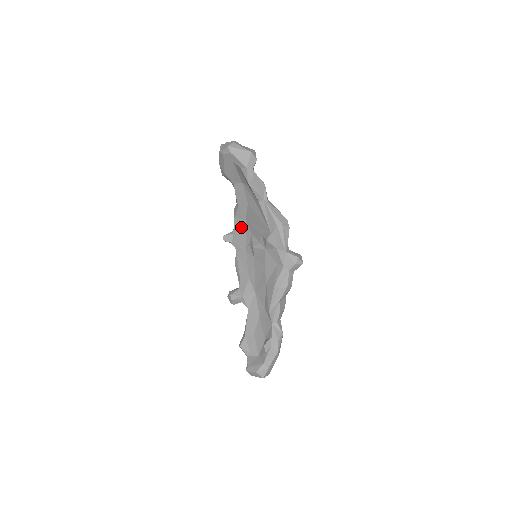
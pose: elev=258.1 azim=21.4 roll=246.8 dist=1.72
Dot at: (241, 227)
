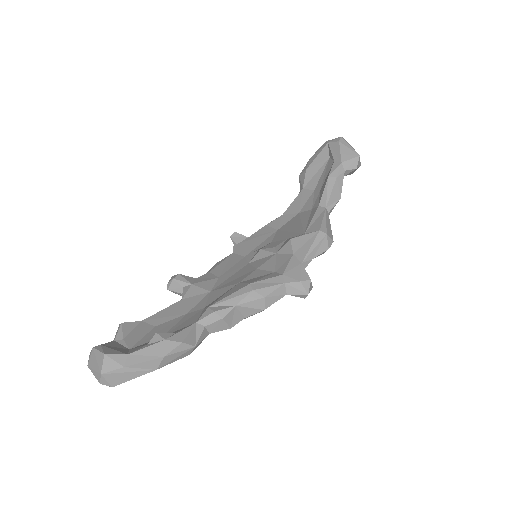
Dot at: (265, 234)
